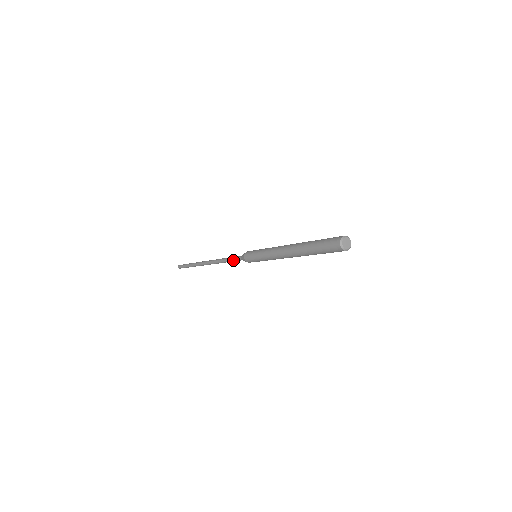
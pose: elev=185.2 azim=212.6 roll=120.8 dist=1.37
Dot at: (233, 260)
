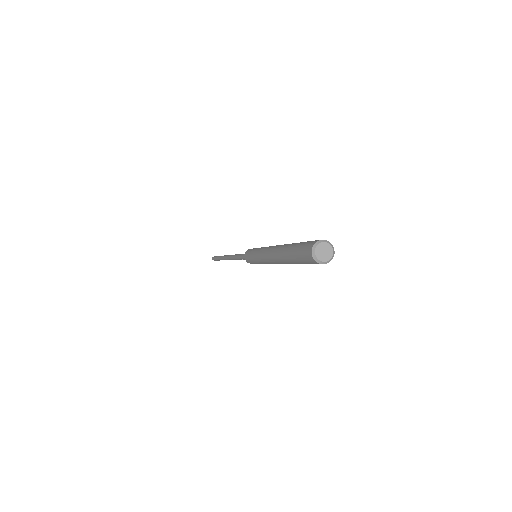
Dot at: occluded
